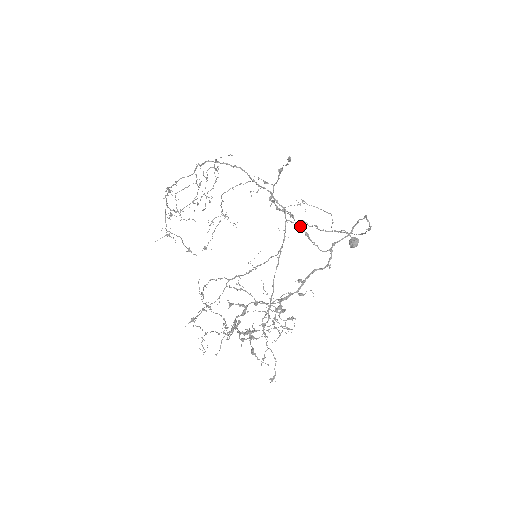
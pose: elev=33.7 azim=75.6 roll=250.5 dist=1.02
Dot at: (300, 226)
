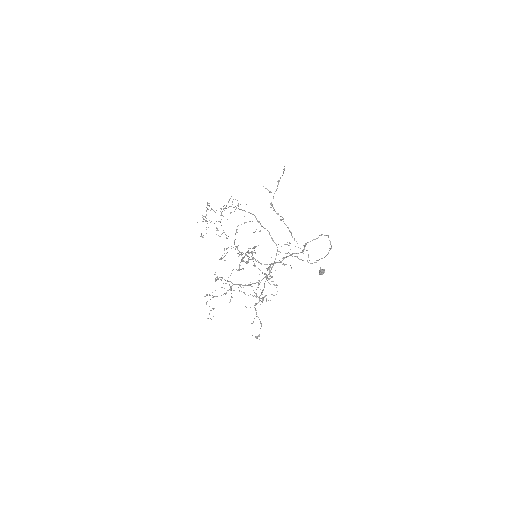
Dot at: occluded
